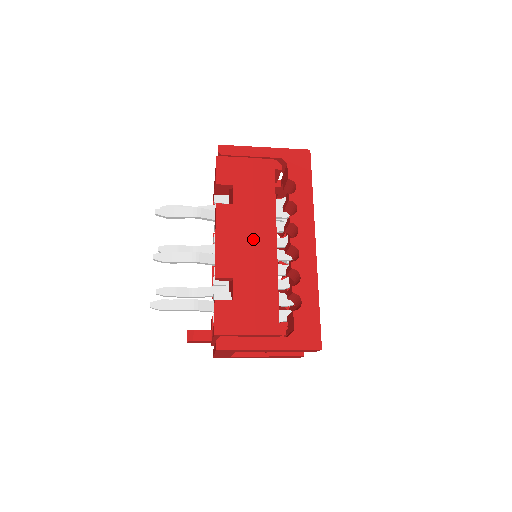
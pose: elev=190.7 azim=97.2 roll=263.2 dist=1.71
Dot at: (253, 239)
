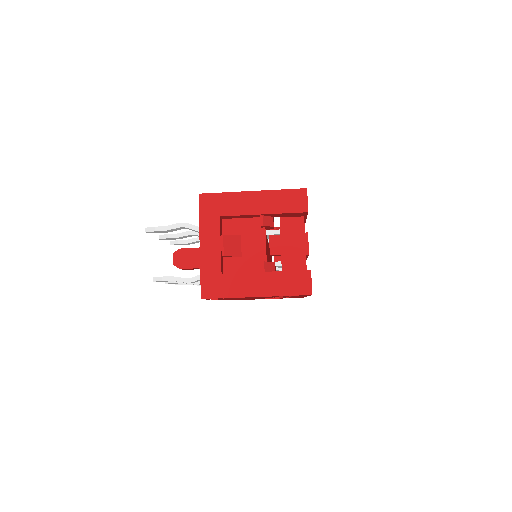
Dot at: occluded
